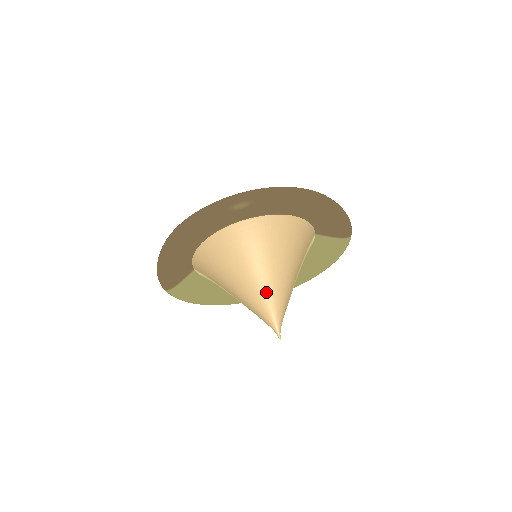
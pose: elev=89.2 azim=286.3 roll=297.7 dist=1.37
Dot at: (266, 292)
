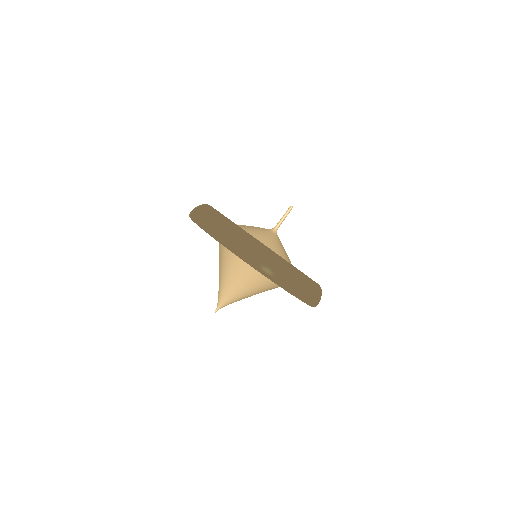
Dot at: (235, 291)
